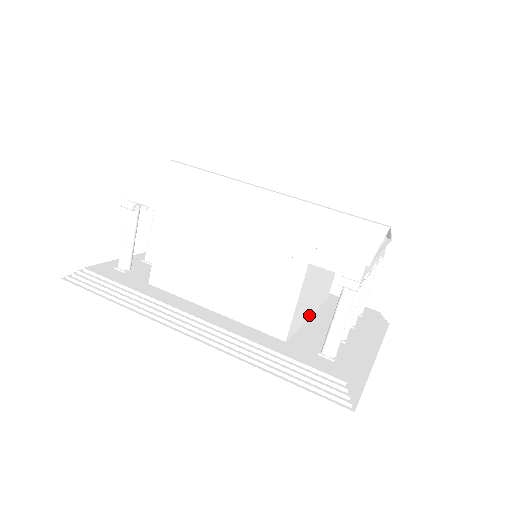
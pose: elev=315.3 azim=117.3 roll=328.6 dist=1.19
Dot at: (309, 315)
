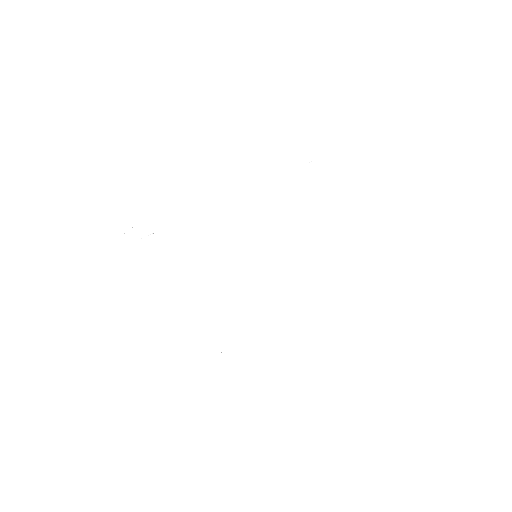
Dot at: occluded
